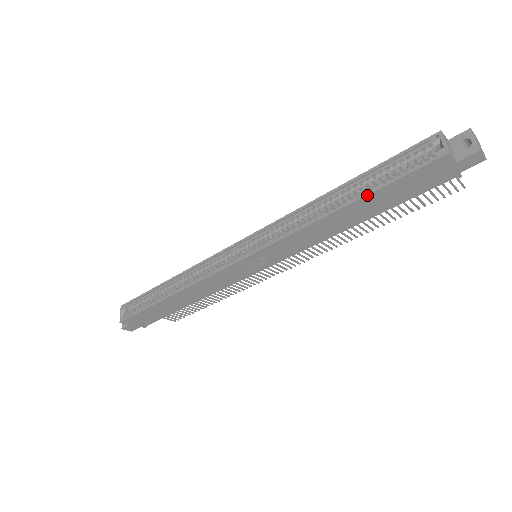
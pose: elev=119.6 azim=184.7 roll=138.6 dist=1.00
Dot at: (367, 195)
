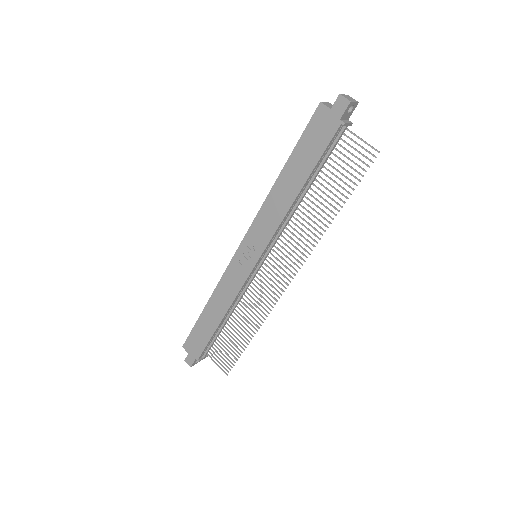
Dot at: (290, 156)
